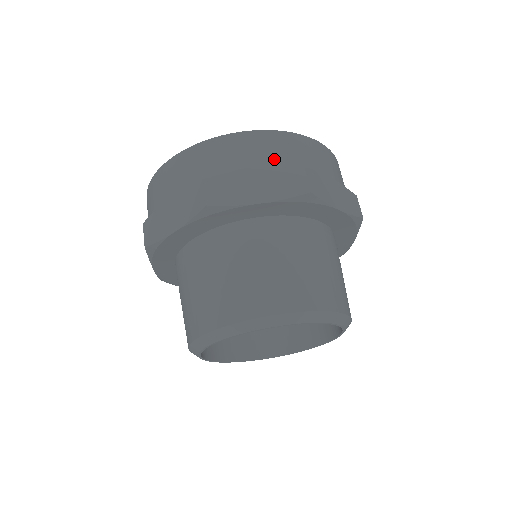
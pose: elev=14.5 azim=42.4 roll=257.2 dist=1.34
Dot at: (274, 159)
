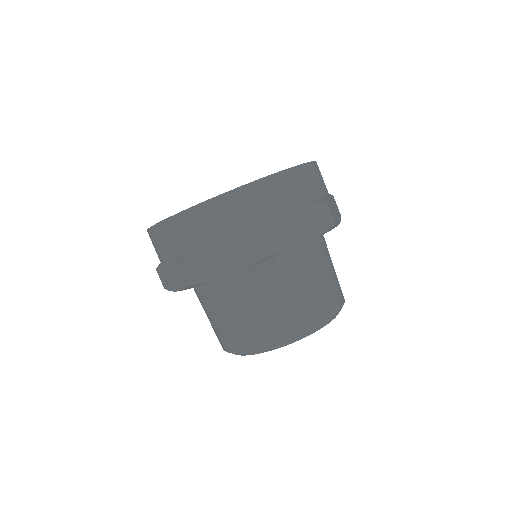
Dot at: (229, 227)
